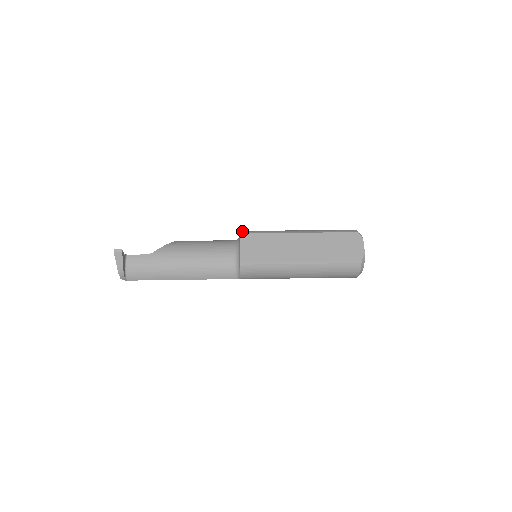
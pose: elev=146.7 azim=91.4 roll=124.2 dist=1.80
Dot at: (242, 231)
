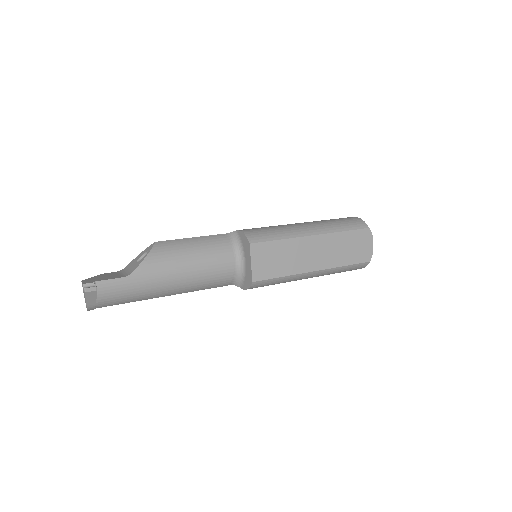
Dot at: (250, 237)
